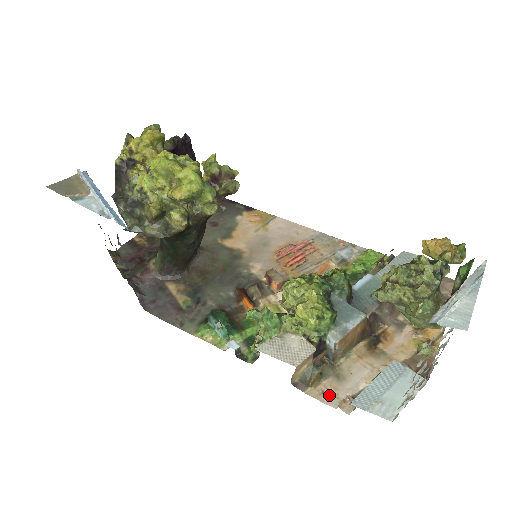
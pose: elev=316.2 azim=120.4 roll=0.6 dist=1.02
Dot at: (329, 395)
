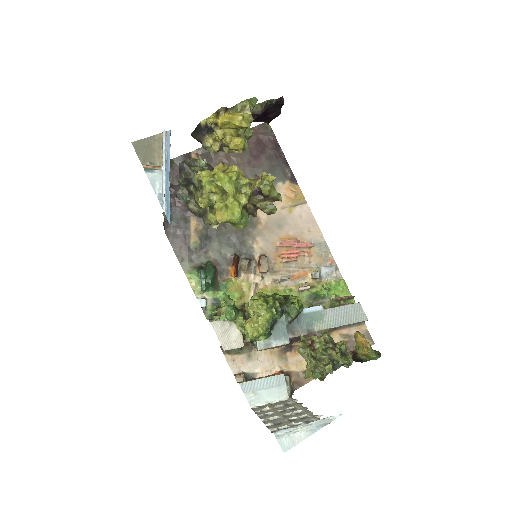
Dot at: (236, 364)
